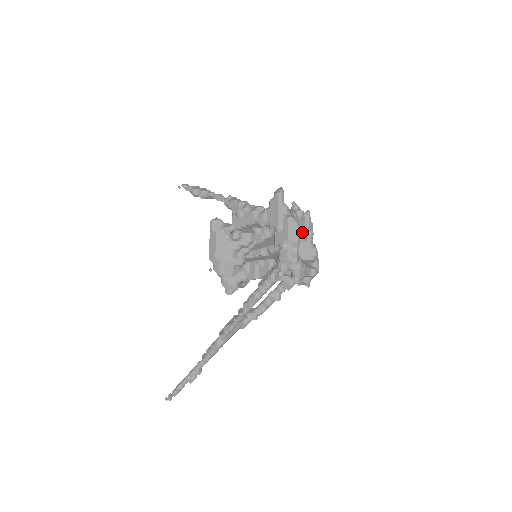
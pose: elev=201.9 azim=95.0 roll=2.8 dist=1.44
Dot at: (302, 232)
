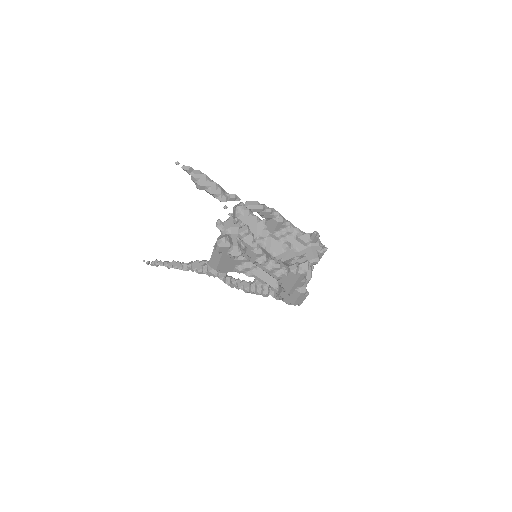
Dot at: occluded
